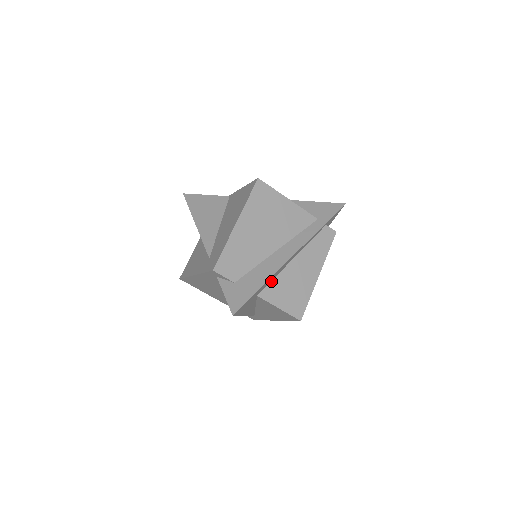
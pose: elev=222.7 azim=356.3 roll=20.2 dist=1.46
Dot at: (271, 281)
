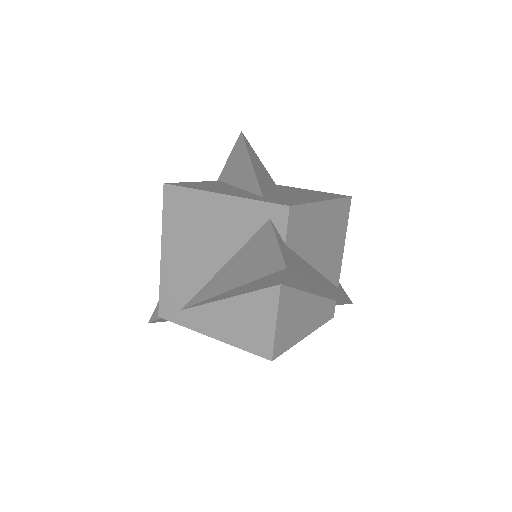
Dot at: (294, 288)
